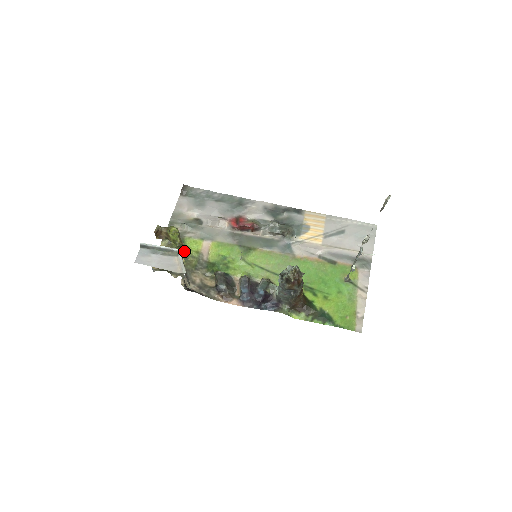
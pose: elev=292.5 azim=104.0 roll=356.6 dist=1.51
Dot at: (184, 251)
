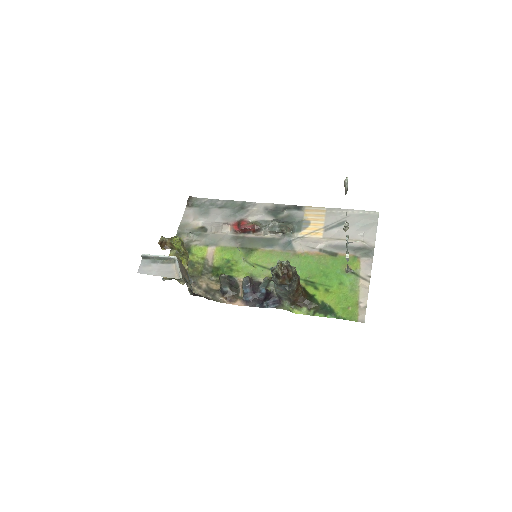
Dot at: (191, 259)
